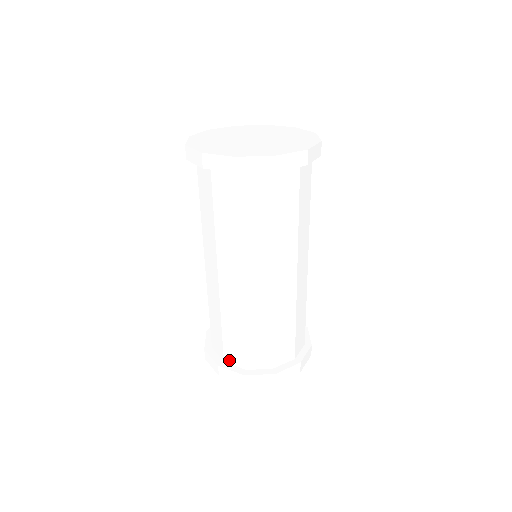
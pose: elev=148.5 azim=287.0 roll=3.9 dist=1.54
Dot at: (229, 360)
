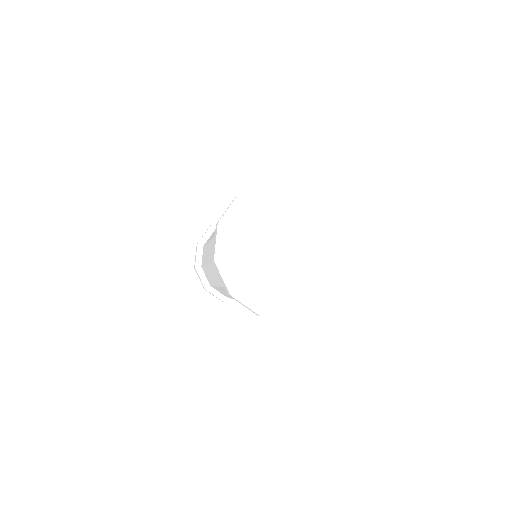
Dot at: (215, 289)
